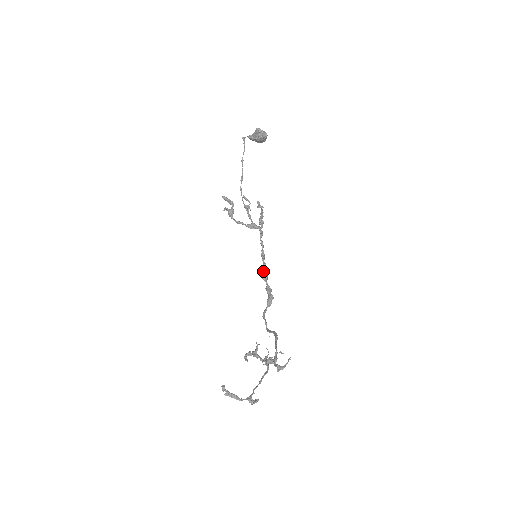
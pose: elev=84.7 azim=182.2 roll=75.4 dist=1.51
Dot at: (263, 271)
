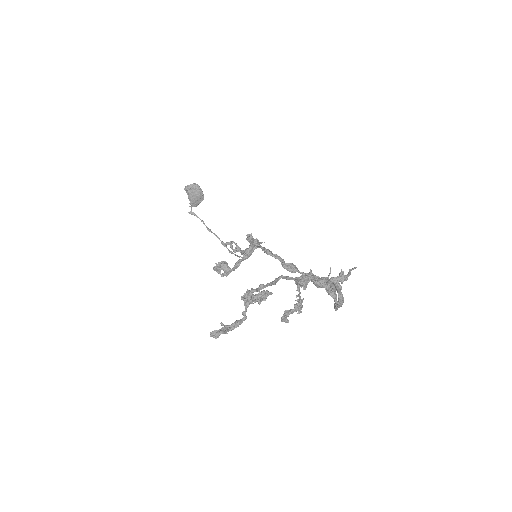
Dot at: (281, 263)
